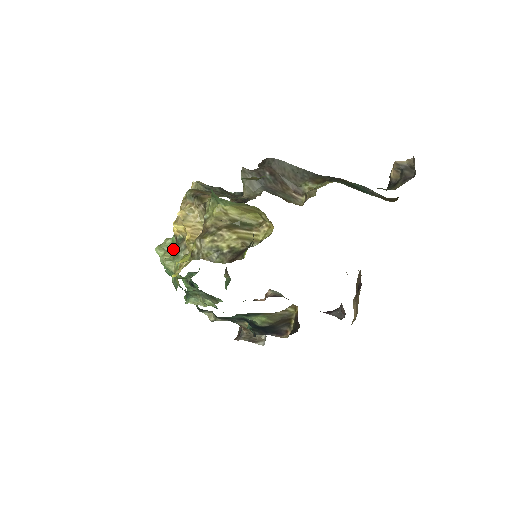
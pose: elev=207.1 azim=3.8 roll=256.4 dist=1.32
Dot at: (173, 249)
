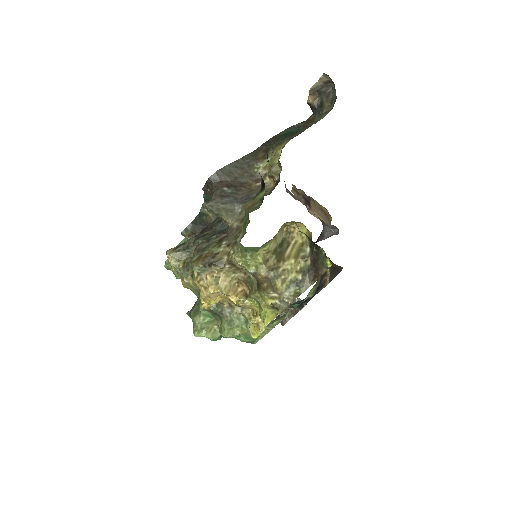
Dot at: (211, 320)
